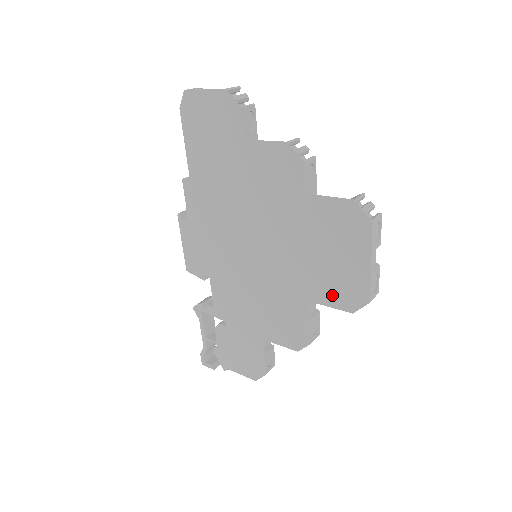
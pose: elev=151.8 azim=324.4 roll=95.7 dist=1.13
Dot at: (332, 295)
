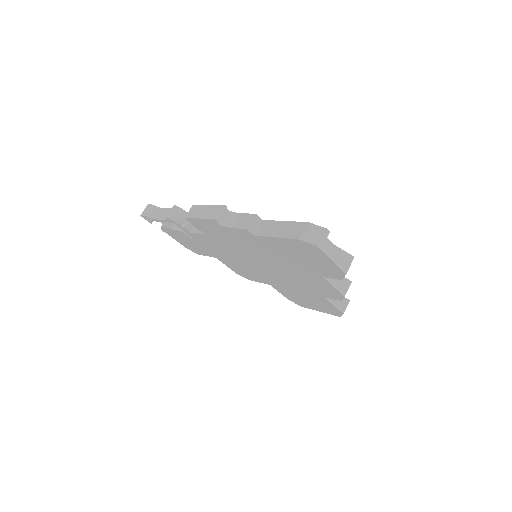
Dot at: (286, 295)
